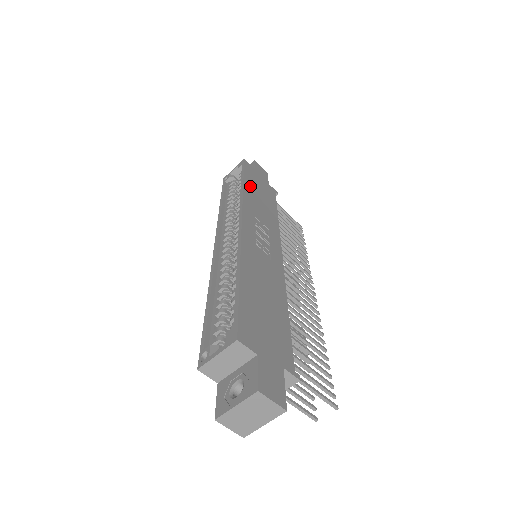
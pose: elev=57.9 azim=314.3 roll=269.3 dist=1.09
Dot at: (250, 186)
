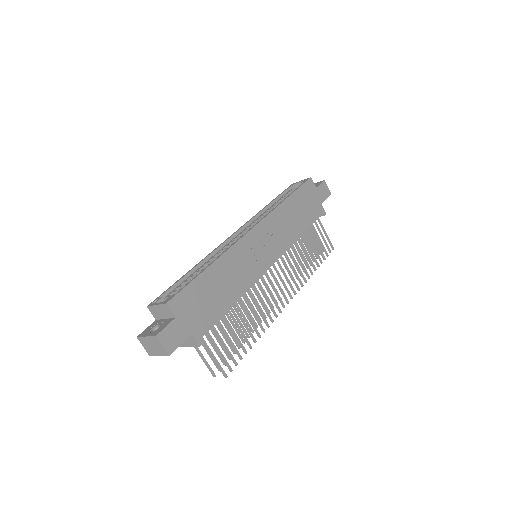
Dot at: (292, 203)
